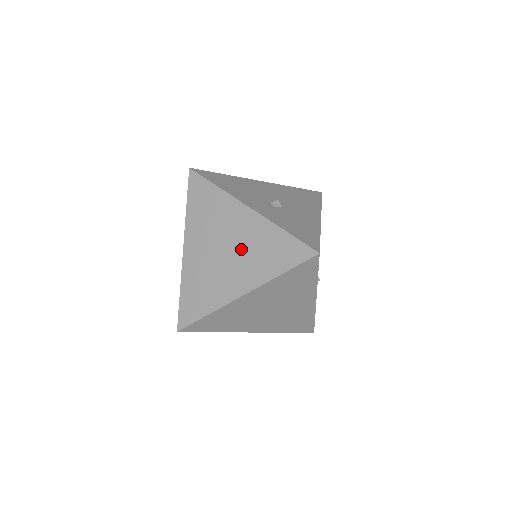
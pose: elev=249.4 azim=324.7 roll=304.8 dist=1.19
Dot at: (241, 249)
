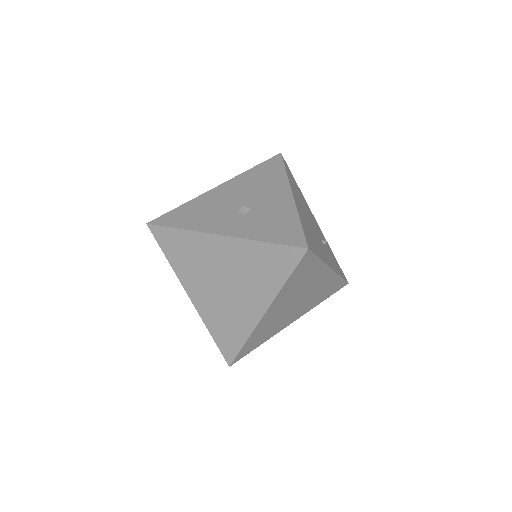
Dot at: (237, 276)
